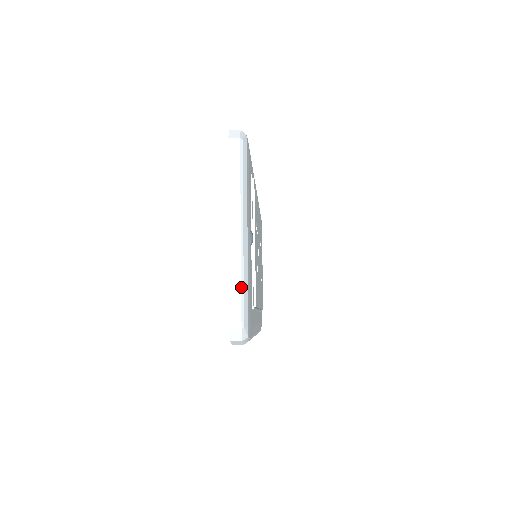
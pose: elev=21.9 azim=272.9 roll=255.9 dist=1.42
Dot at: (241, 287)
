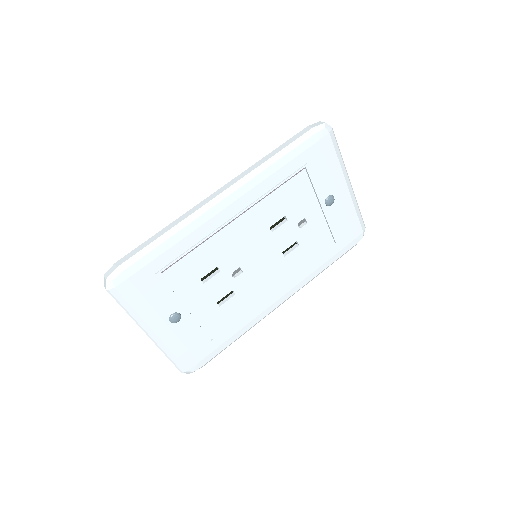
Dot at: (168, 358)
